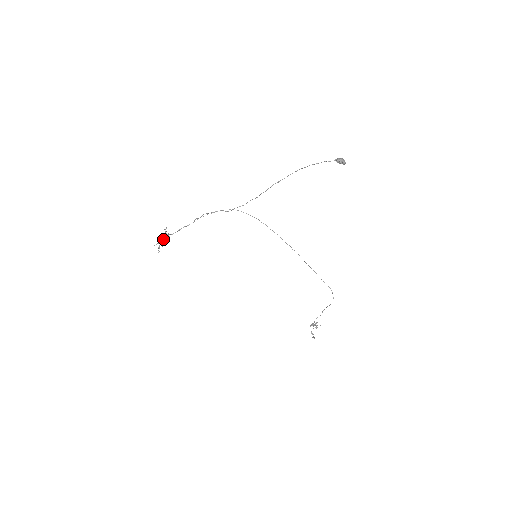
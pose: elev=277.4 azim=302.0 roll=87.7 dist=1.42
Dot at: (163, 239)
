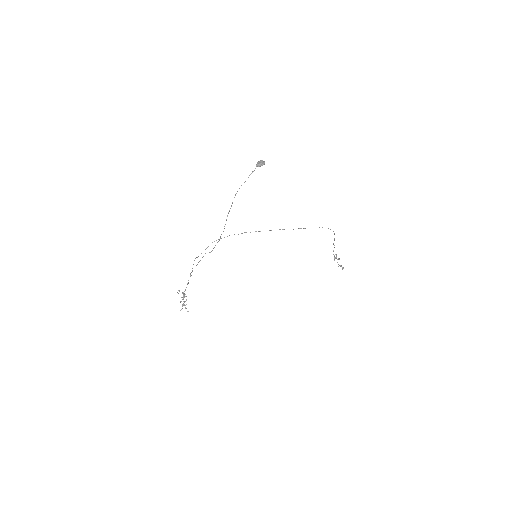
Dot at: (183, 299)
